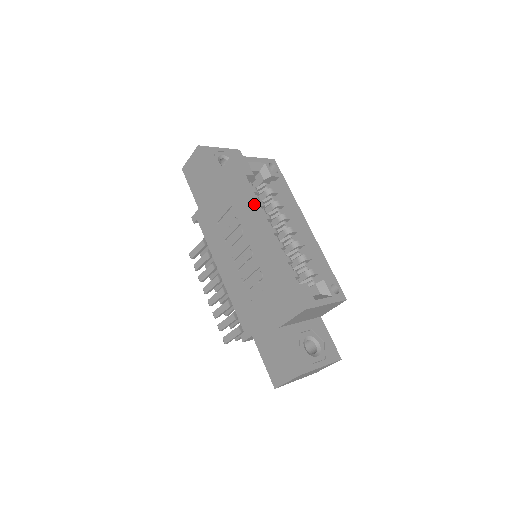
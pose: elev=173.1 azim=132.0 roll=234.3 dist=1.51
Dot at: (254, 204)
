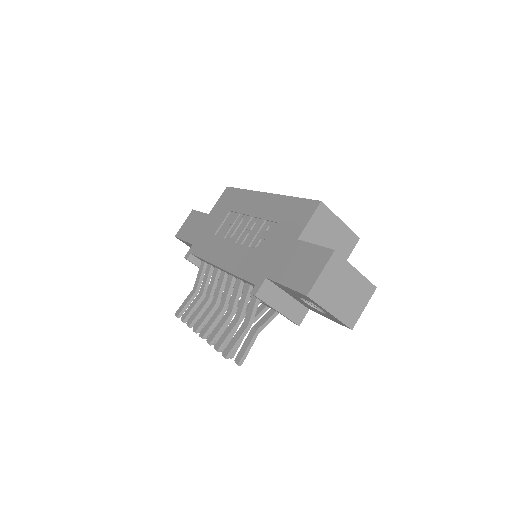
Dot at: (252, 191)
